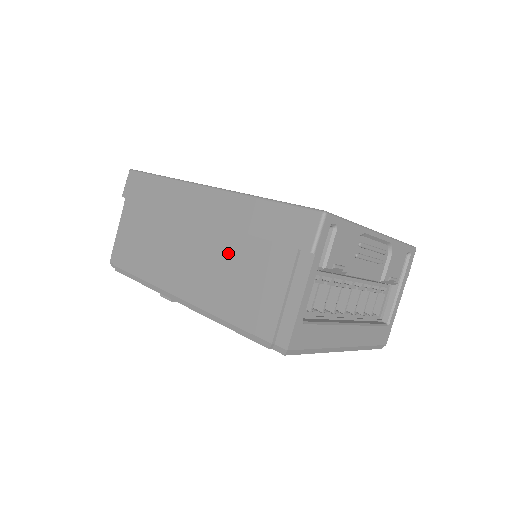
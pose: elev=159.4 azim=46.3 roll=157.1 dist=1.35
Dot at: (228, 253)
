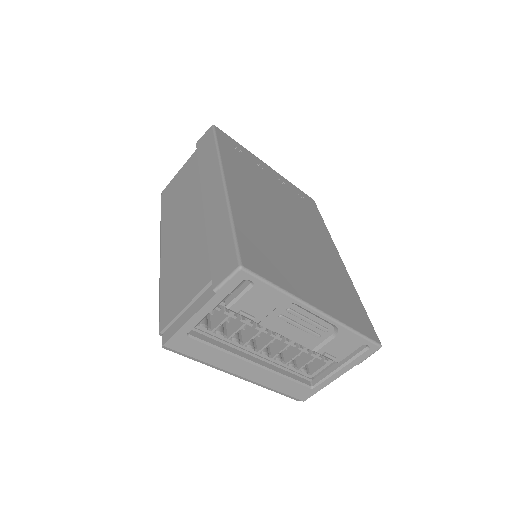
Dot at: (193, 244)
